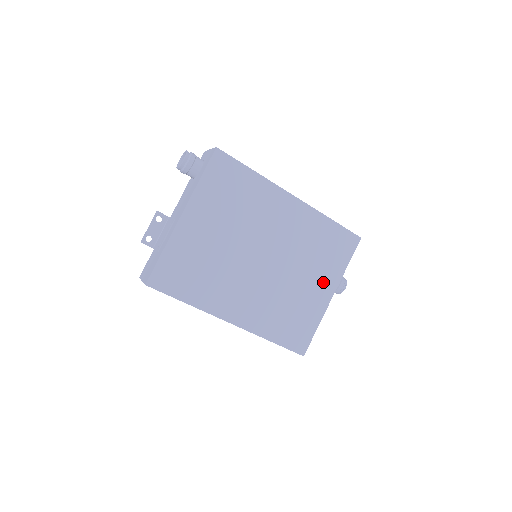
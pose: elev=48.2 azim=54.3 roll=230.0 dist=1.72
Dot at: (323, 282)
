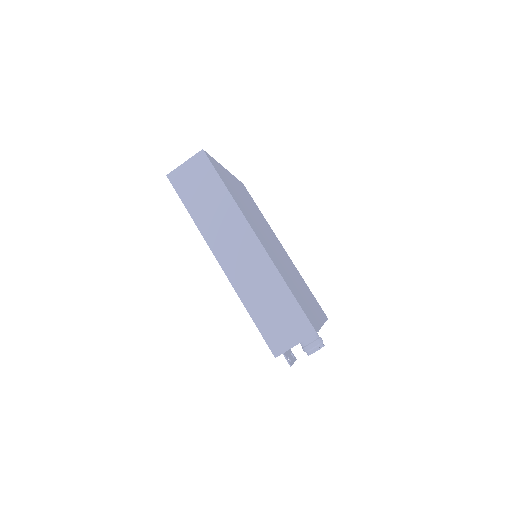
Dot at: (314, 307)
